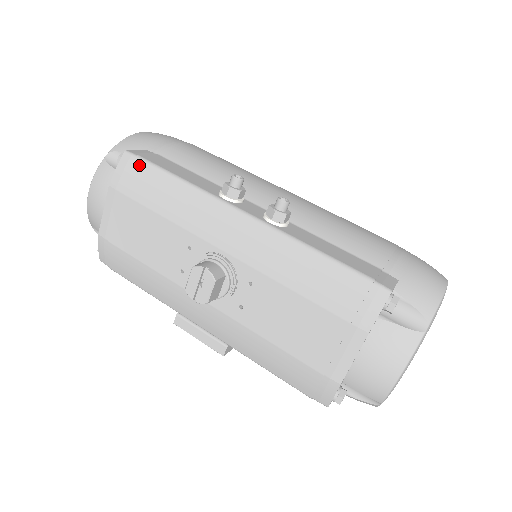
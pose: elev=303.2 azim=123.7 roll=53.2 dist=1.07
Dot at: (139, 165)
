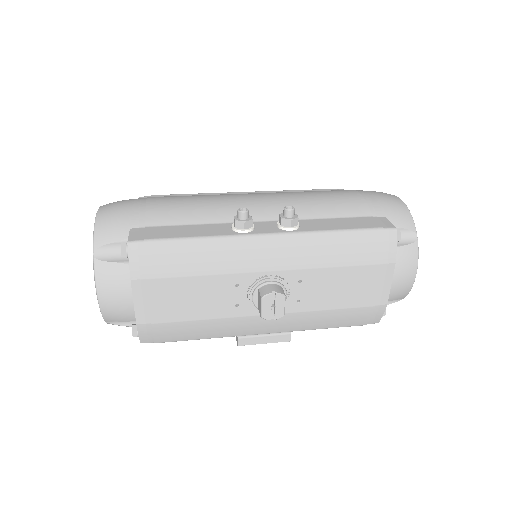
Dot at: (152, 247)
